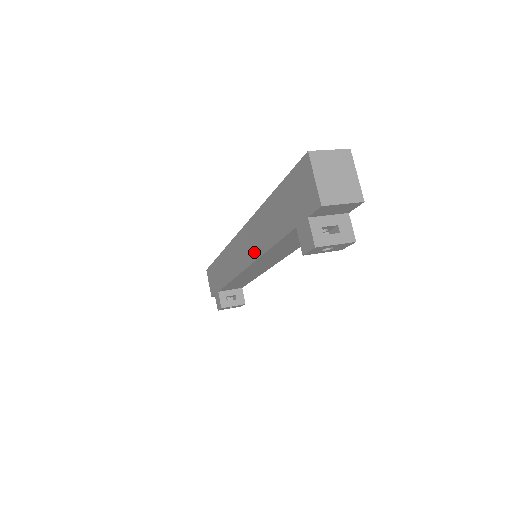
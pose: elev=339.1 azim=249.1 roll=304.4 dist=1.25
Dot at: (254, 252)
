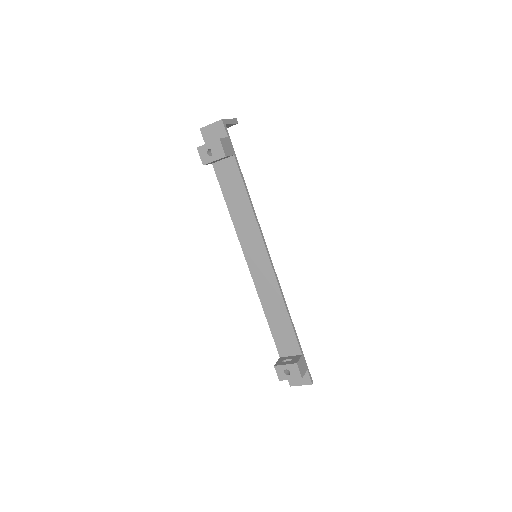
Dot at: occluded
